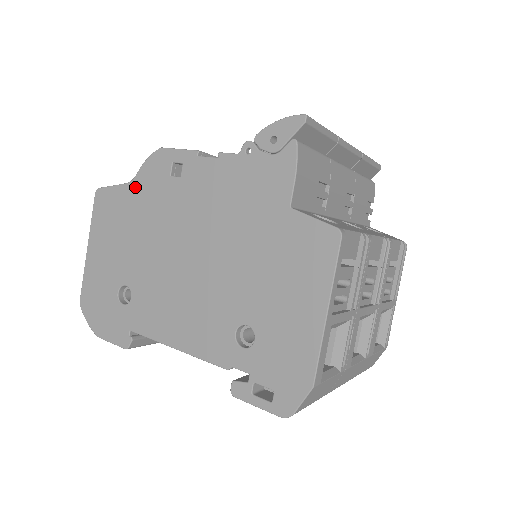
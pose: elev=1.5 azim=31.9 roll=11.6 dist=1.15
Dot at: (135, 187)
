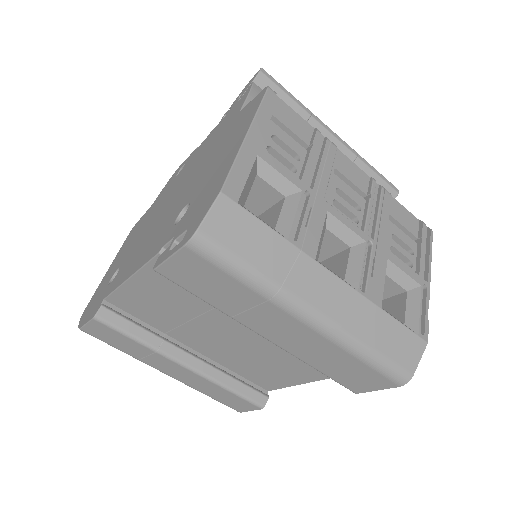
Dot at: (154, 203)
